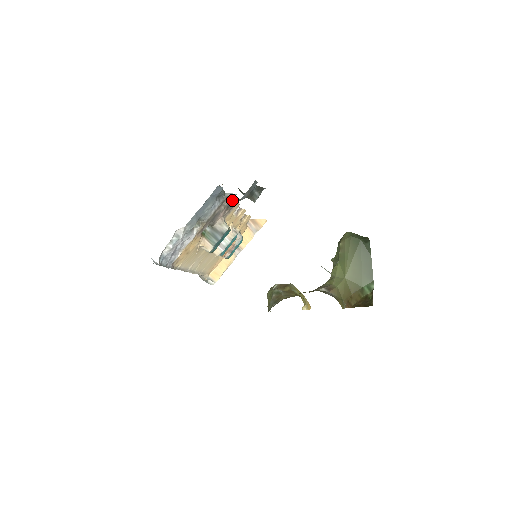
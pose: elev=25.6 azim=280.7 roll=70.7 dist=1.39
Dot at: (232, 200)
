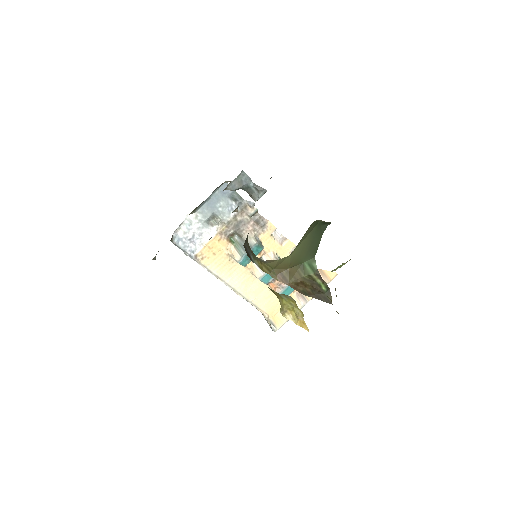
Dot at: (262, 217)
